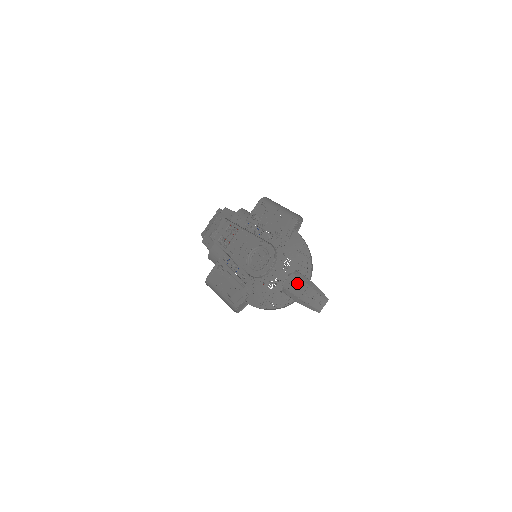
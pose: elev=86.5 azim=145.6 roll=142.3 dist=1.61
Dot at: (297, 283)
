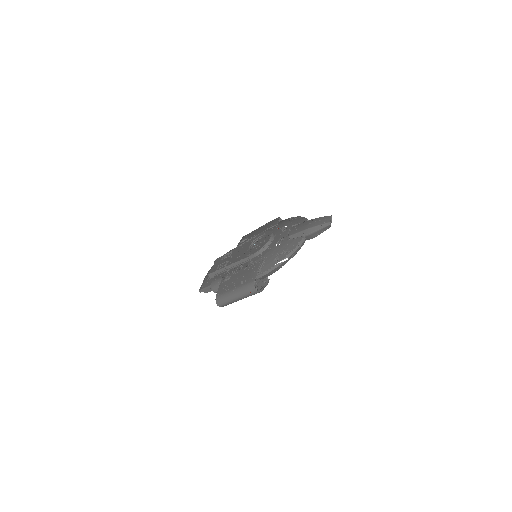
Dot at: (299, 226)
